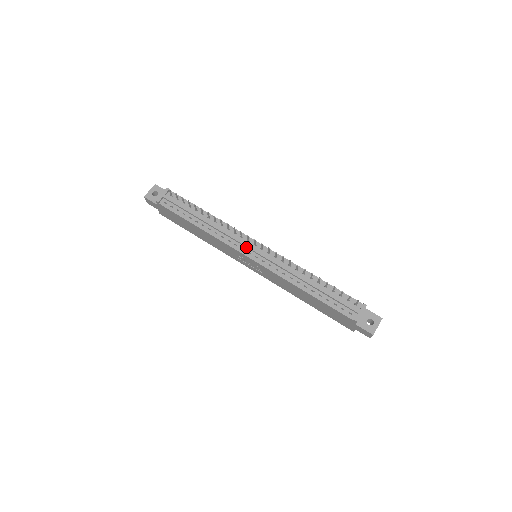
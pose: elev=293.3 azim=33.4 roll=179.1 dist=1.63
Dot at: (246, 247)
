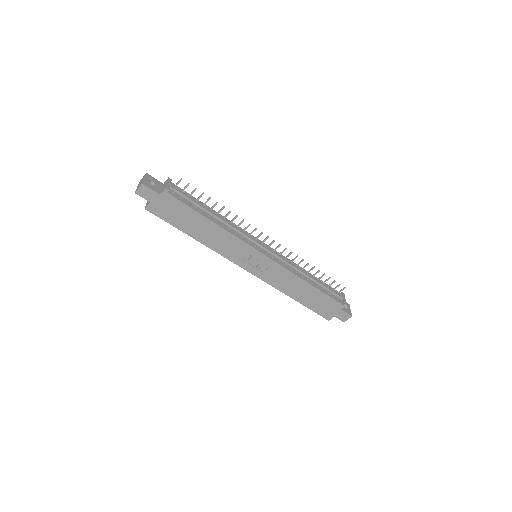
Dot at: (257, 244)
